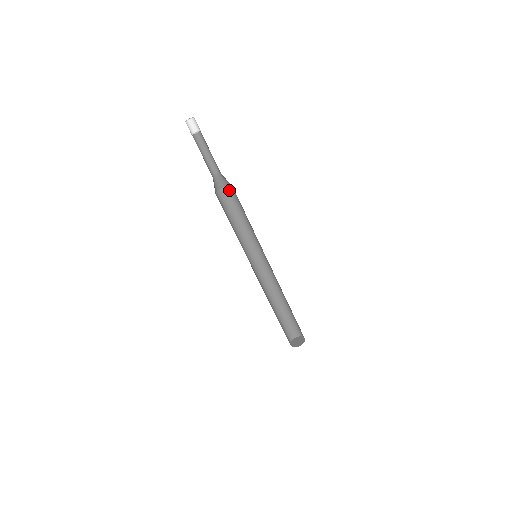
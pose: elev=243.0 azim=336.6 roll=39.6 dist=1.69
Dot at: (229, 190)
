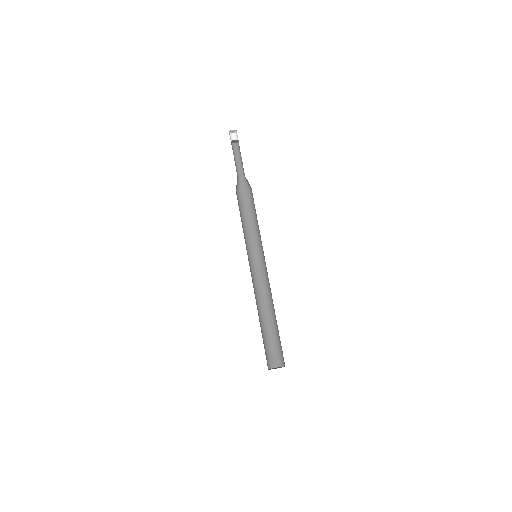
Dot at: occluded
